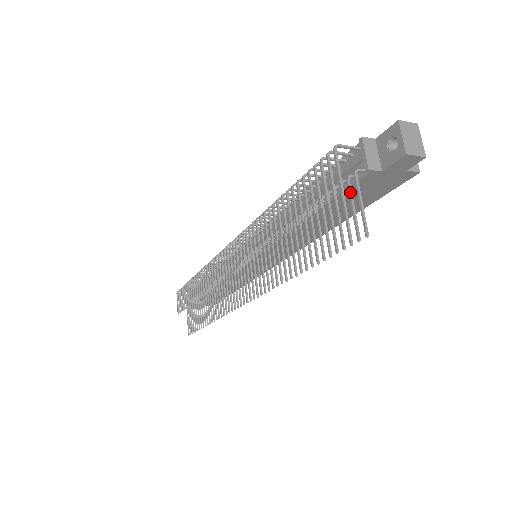
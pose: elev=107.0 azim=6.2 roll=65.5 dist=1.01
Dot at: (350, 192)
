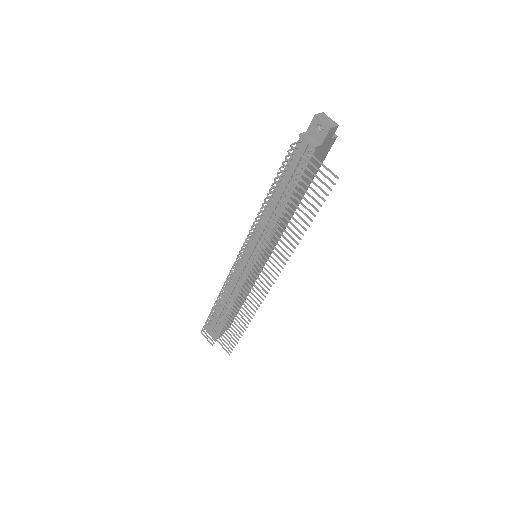
Dot at: (313, 164)
